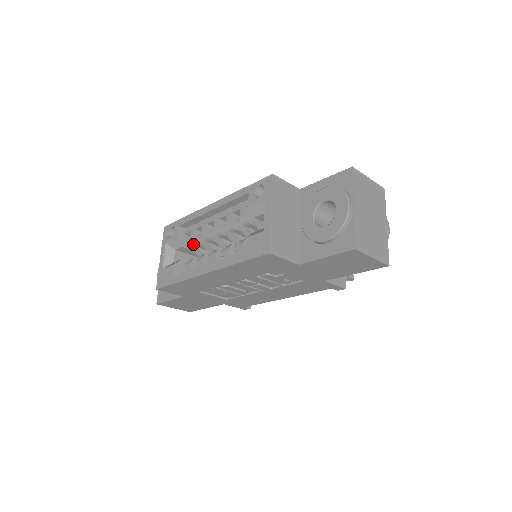
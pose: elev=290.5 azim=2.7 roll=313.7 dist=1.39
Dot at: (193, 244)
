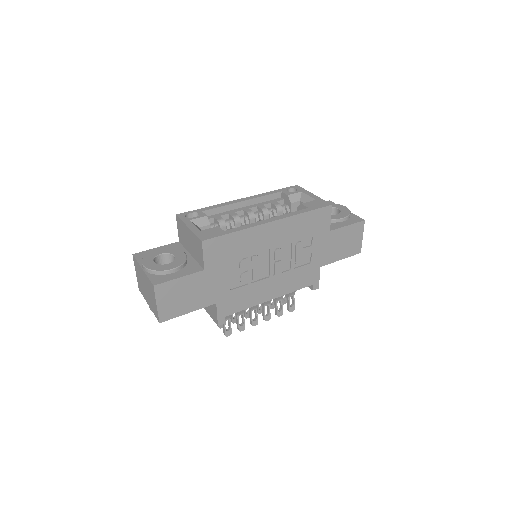
Dot at: (220, 225)
